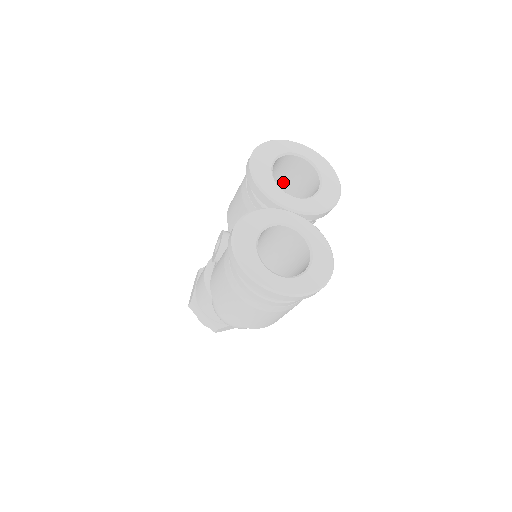
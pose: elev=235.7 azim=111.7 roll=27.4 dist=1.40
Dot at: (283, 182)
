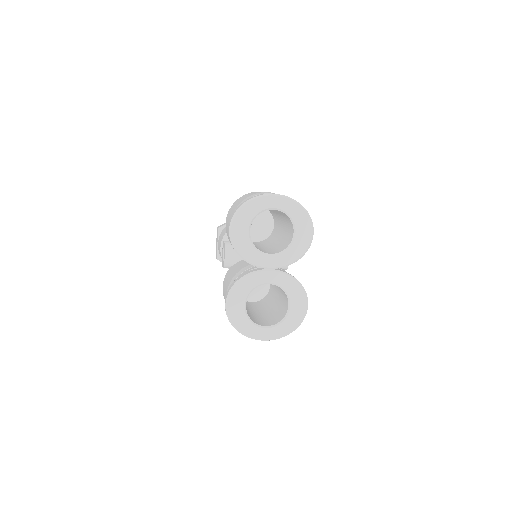
Dot at: occluded
